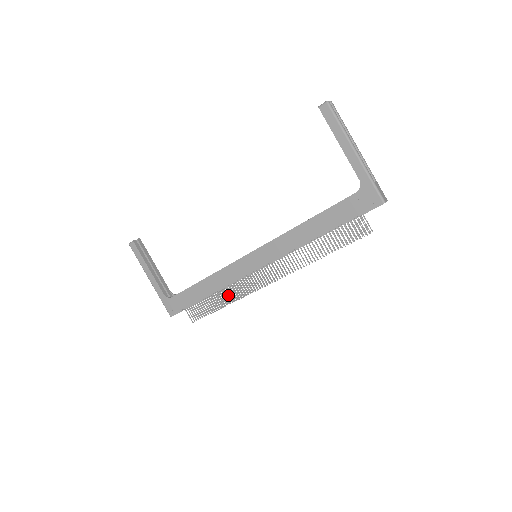
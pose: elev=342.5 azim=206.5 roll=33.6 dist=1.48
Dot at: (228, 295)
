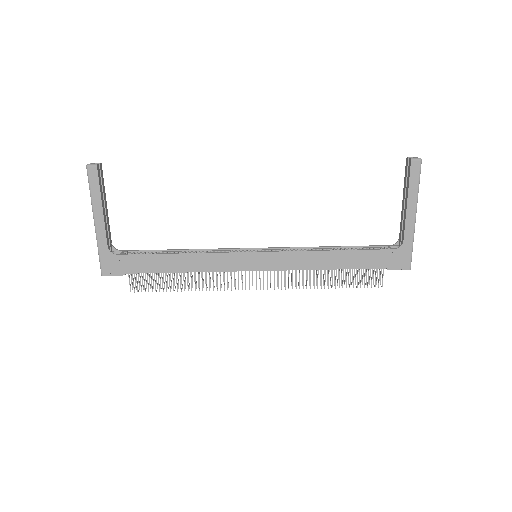
Dot at: occluded
